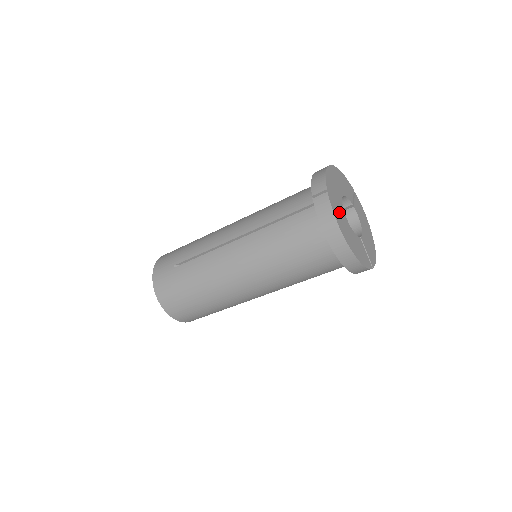
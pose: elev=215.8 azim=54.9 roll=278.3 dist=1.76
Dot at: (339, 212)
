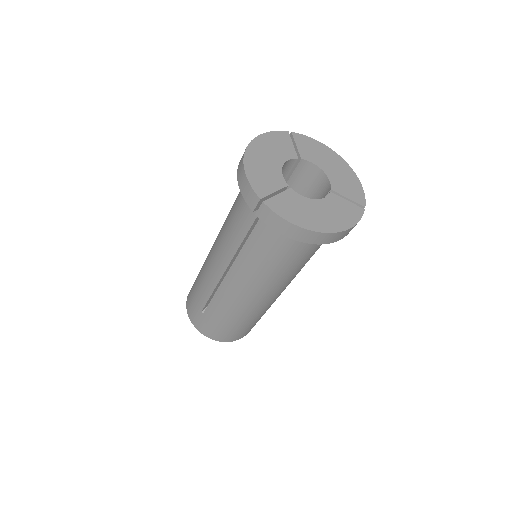
Dot at: (290, 204)
